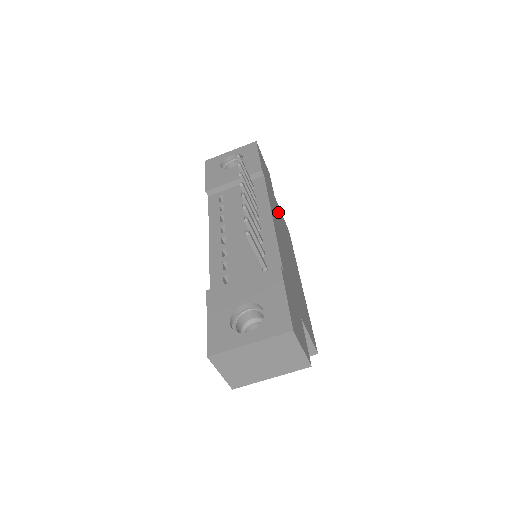
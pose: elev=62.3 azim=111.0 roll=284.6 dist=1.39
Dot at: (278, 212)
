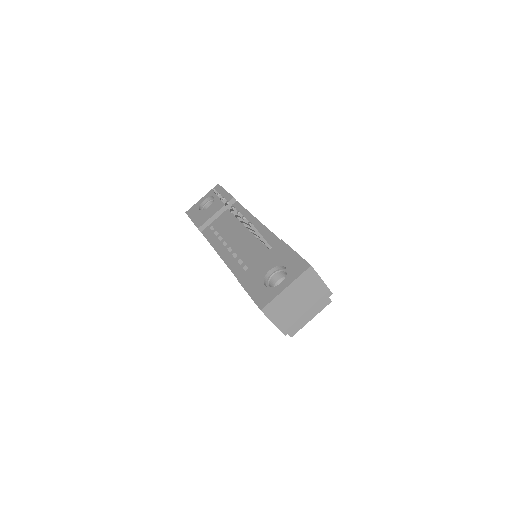
Dot at: occluded
